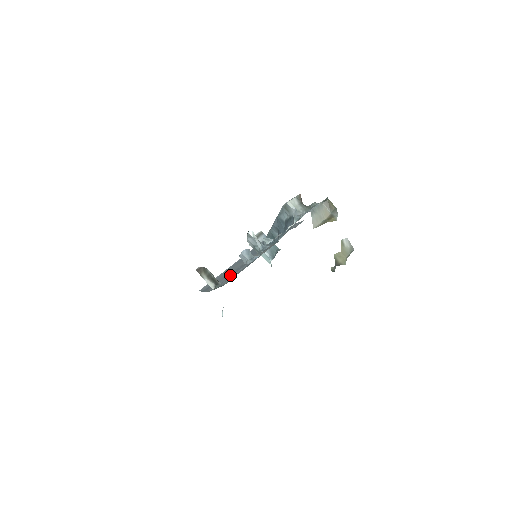
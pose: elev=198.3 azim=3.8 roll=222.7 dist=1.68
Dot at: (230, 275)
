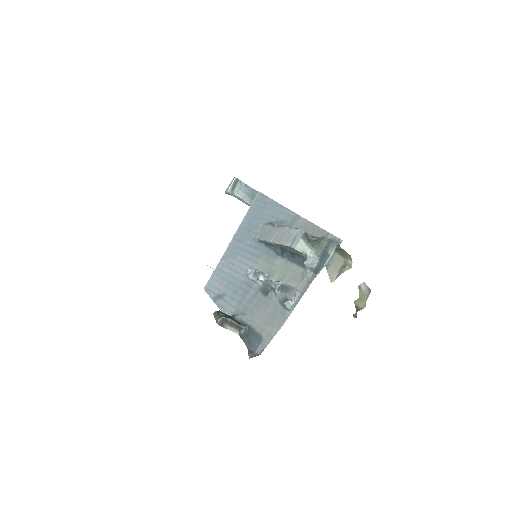
Dot at: (241, 295)
